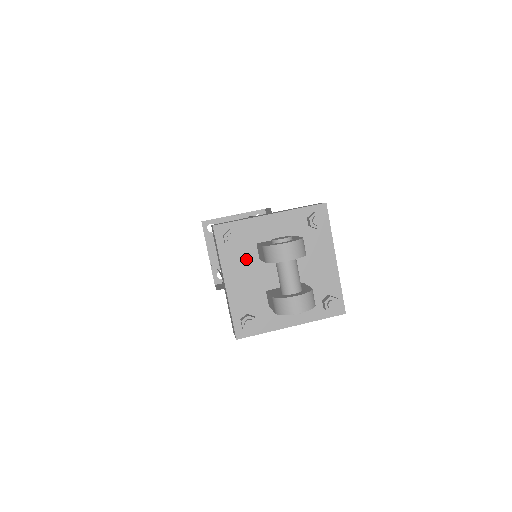
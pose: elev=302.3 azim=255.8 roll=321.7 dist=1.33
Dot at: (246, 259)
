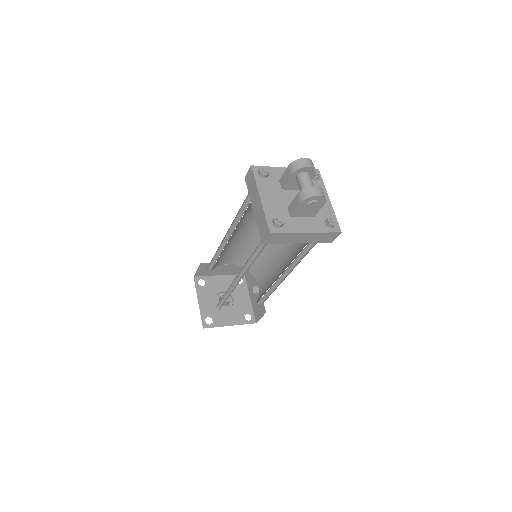
Dot at: (273, 187)
